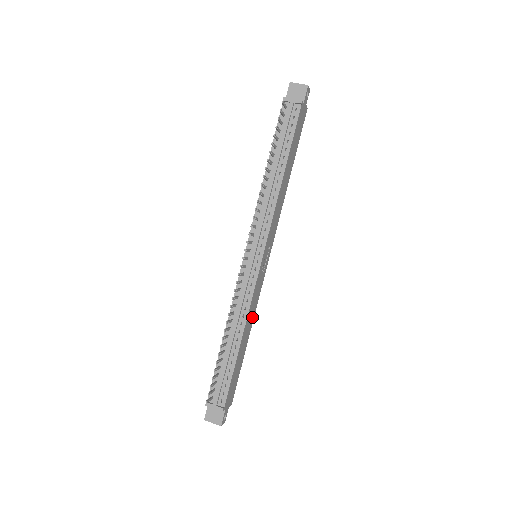
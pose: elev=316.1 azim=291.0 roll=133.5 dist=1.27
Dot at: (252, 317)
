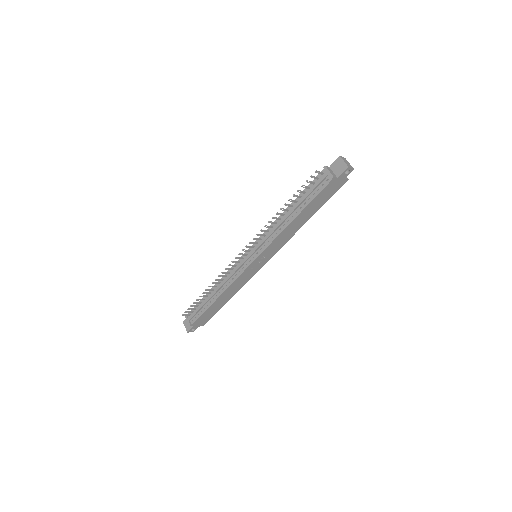
Dot at: (237, 289)
